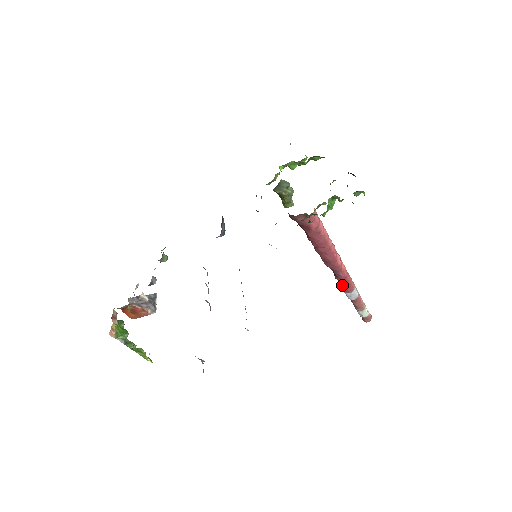
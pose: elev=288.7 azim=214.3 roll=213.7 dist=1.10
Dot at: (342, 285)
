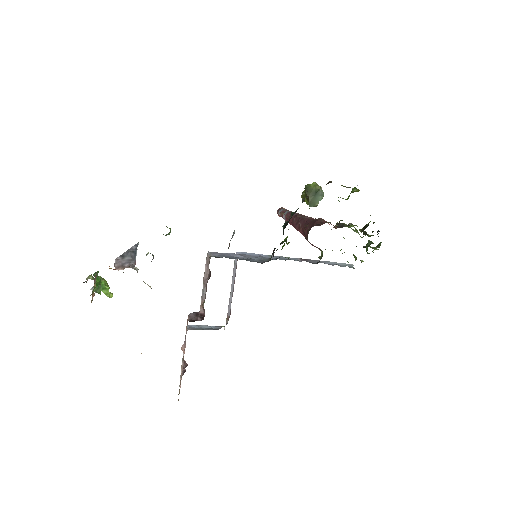
Dot at: (289, 223)
